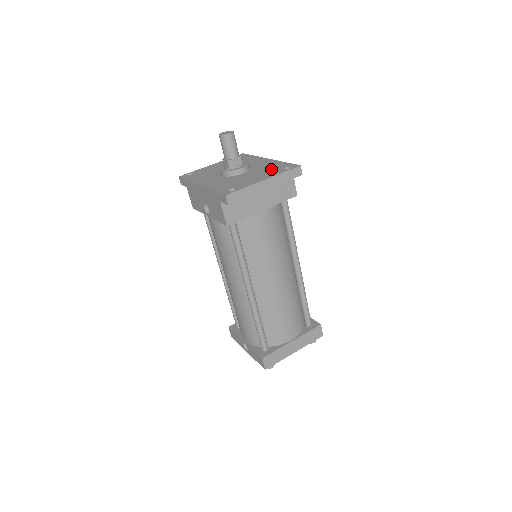
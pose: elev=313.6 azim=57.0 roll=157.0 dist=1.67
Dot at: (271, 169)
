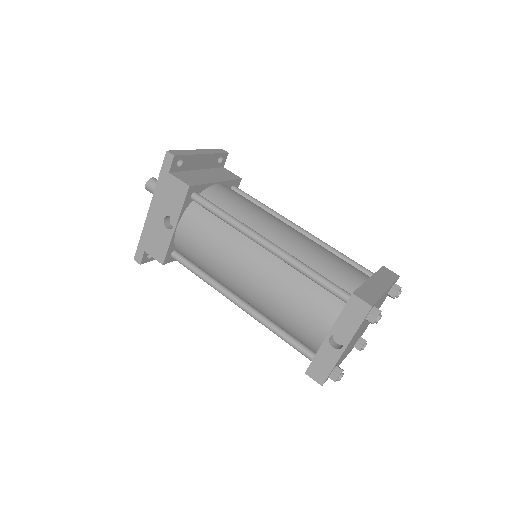
Dot at: occluded
